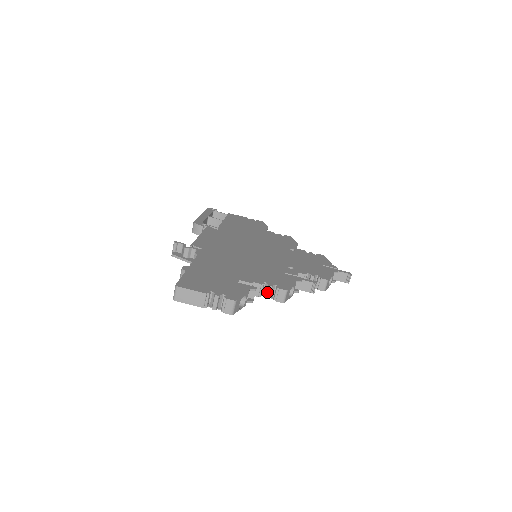
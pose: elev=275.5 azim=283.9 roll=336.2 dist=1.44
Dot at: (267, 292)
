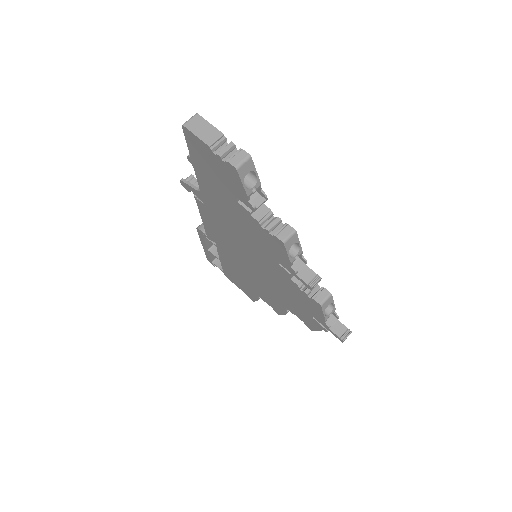
Dot at: (271, 223)
